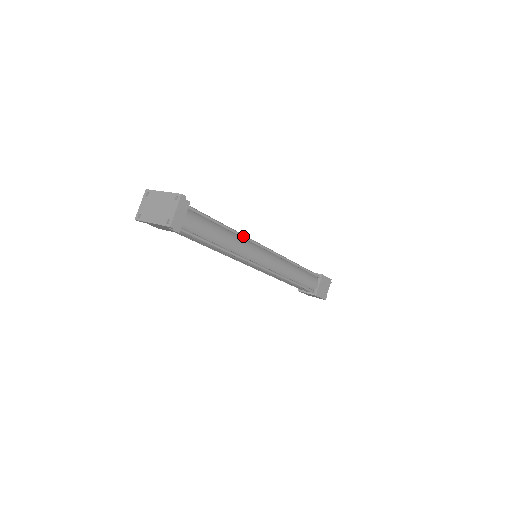
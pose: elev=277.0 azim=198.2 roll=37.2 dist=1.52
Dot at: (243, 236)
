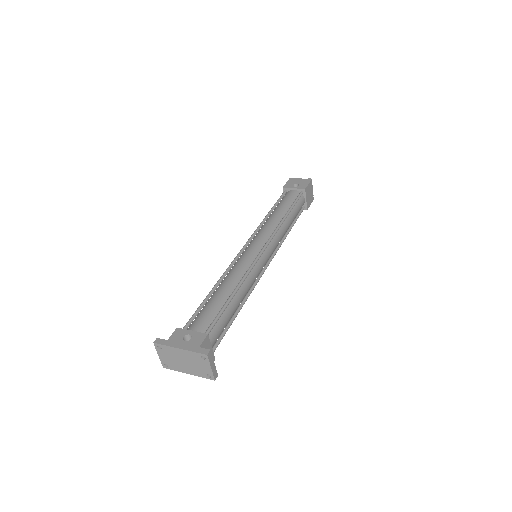
Dot at: (247, 275)
